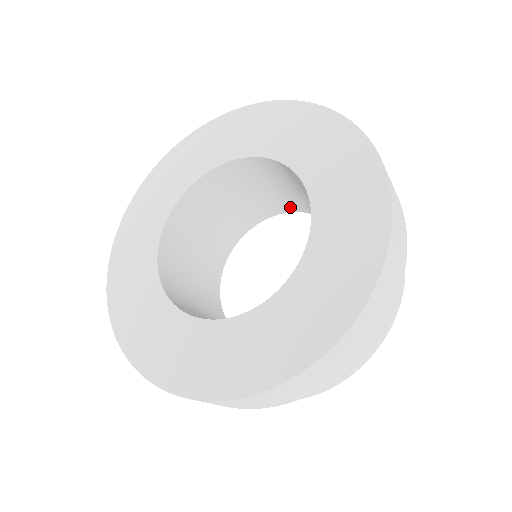
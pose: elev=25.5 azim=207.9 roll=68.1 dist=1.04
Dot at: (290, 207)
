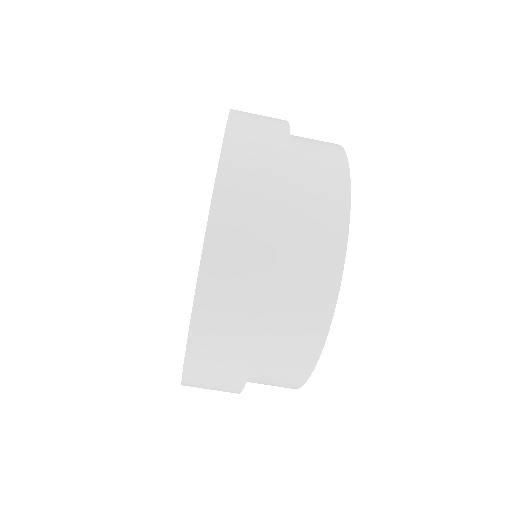
Dot at: occluded
